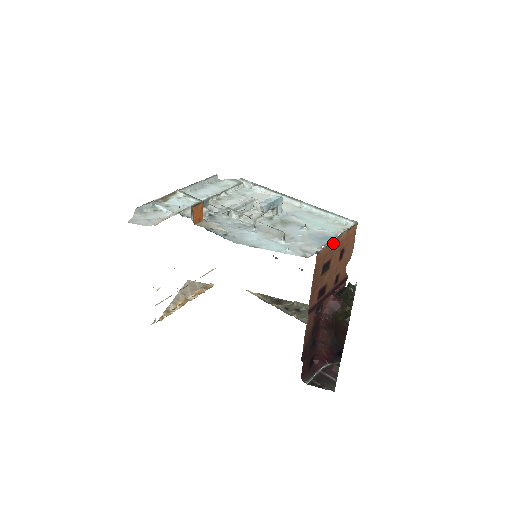
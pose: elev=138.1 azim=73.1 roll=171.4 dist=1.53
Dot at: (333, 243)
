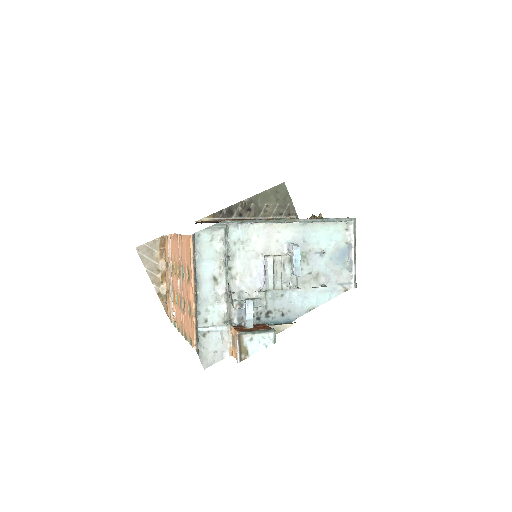
Dot at: (355, 262)
